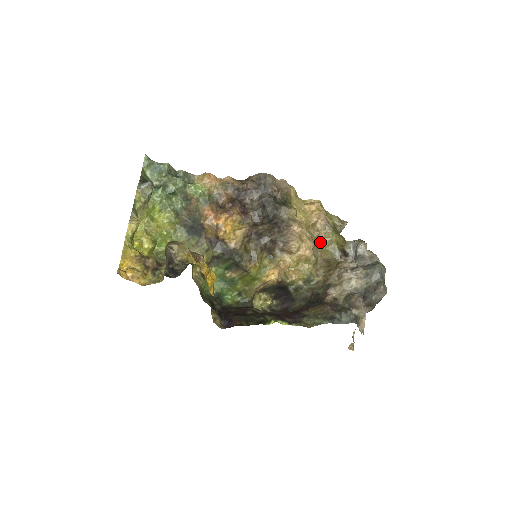
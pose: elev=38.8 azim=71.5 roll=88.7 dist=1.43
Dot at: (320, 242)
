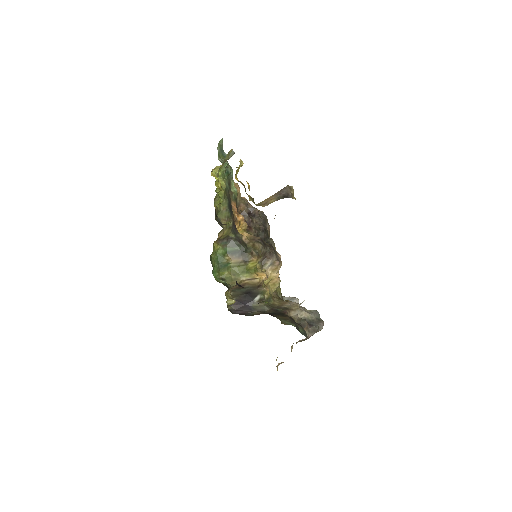
Dot at: occluded
